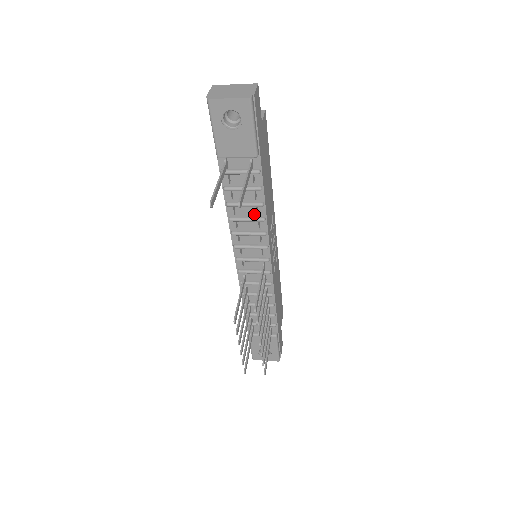
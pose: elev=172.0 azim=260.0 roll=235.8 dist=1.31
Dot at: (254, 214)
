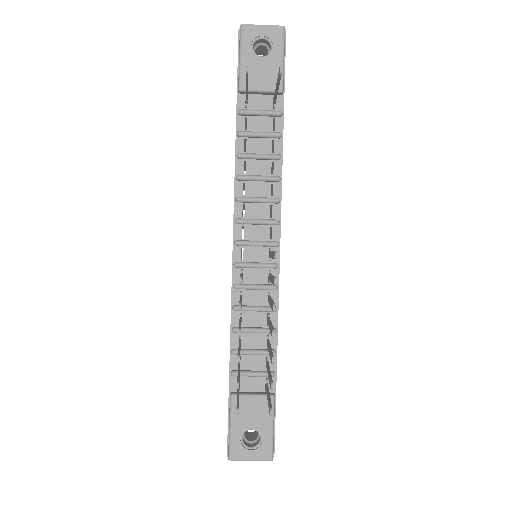
Dot at: (267, 172)
